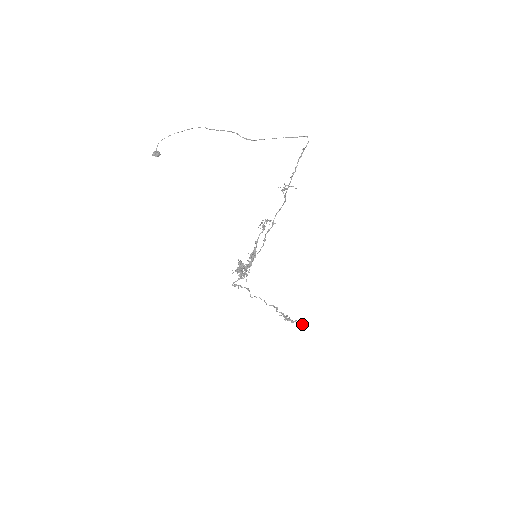
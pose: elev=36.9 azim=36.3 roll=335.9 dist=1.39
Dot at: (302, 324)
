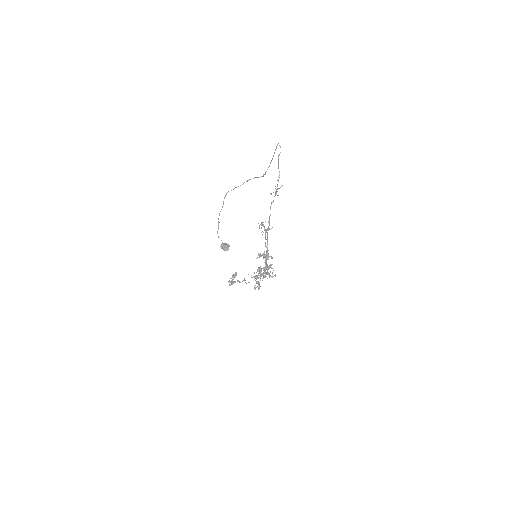
Dot at: occluded
